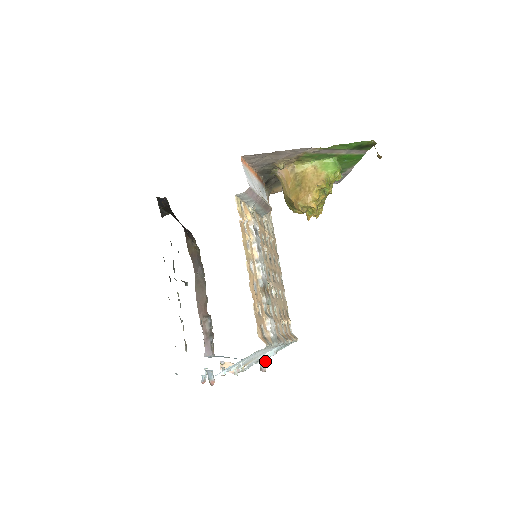
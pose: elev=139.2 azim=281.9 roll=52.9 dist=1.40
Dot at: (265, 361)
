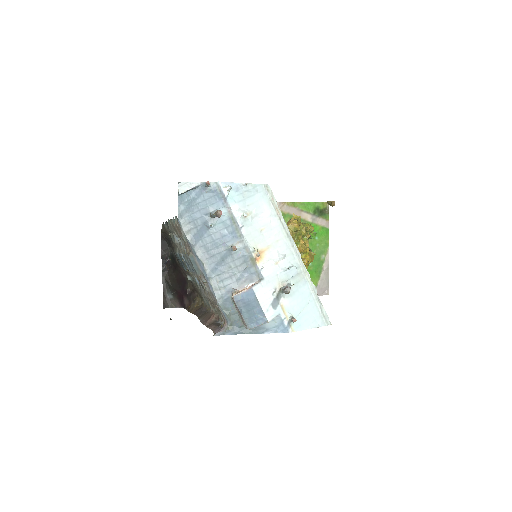
Dot at: (293, 317)
